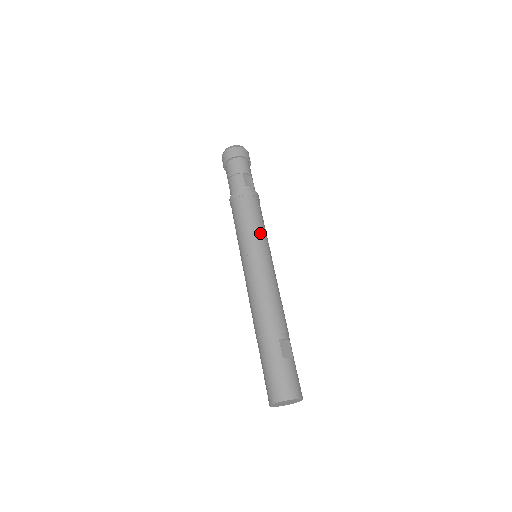
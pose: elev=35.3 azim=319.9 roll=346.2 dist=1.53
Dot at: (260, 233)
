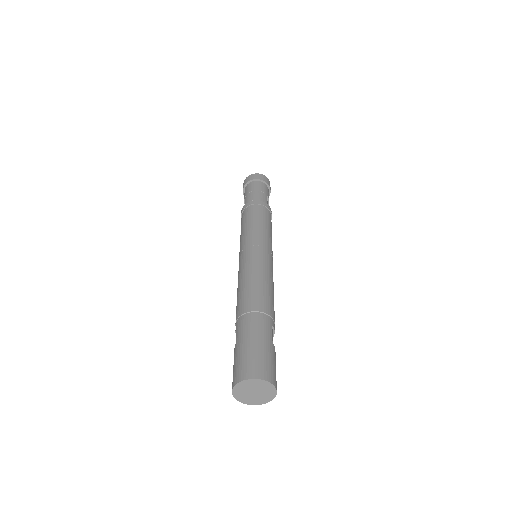
Dot at: occluded
